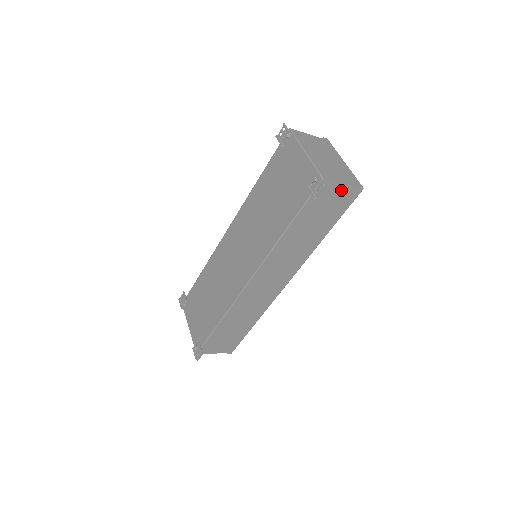
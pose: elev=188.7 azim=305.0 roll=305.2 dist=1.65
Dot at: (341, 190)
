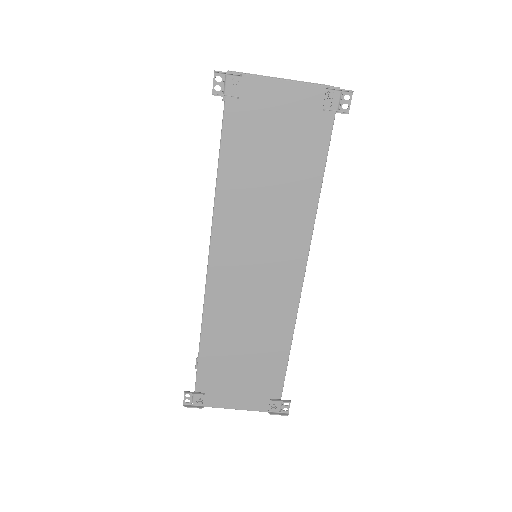
Dot at: occluded
